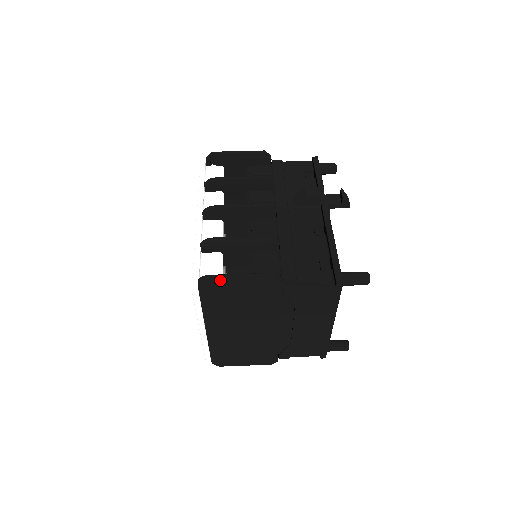
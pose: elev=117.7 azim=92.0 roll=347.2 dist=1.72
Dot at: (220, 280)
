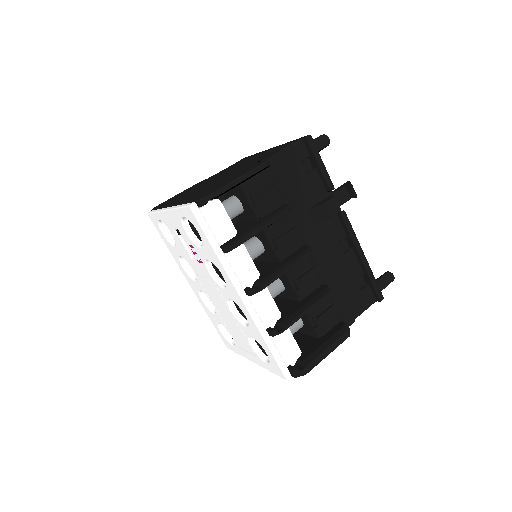
Dot at: occluded
